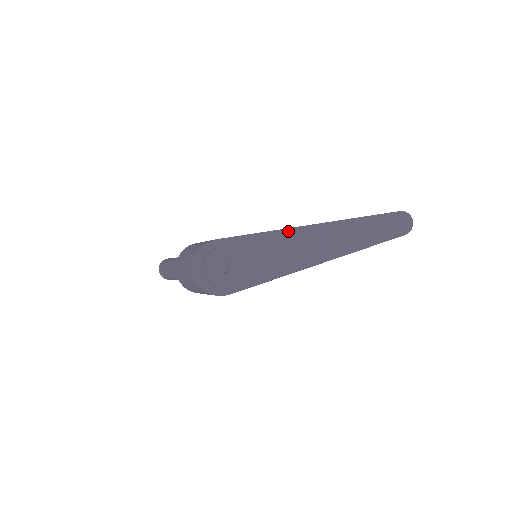
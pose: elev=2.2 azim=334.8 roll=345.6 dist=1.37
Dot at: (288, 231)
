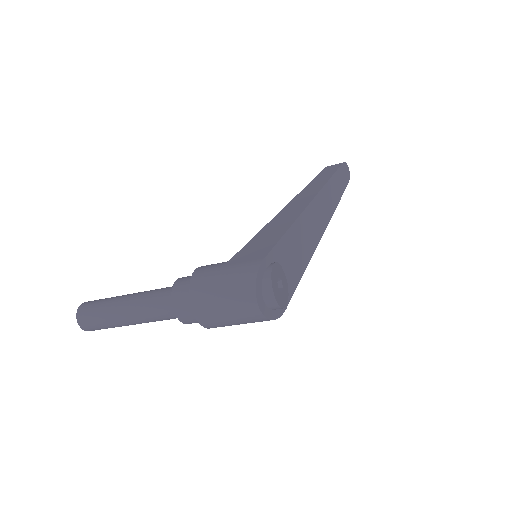
Dot at: (300, 219)
